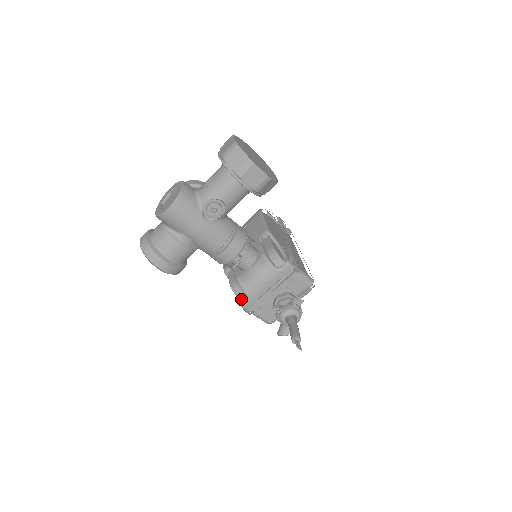
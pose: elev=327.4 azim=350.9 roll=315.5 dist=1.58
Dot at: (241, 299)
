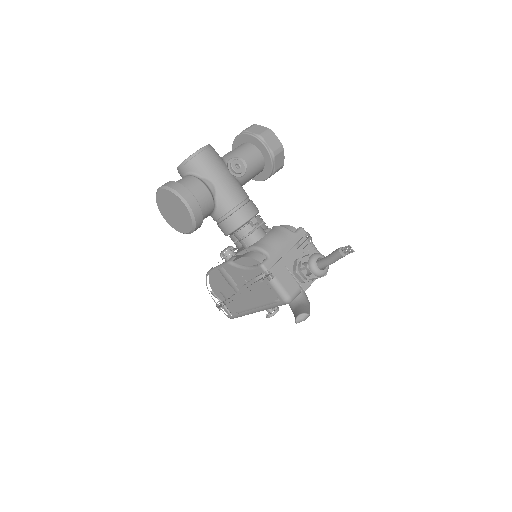
Dot at: (261, 261)
